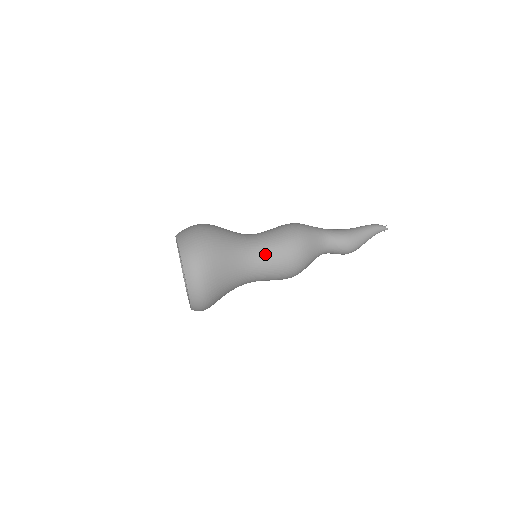
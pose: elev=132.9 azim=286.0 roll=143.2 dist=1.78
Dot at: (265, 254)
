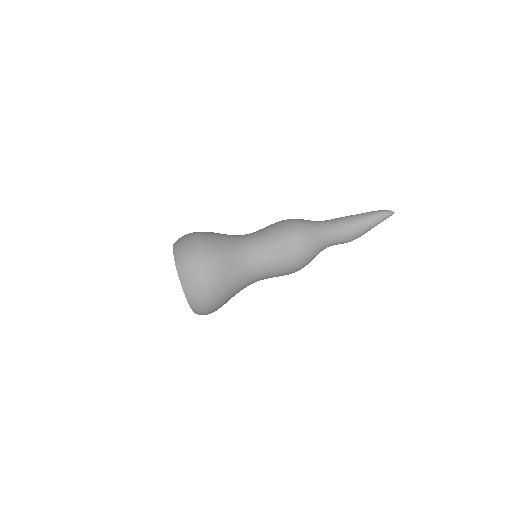
Dot at: (267, 277)
